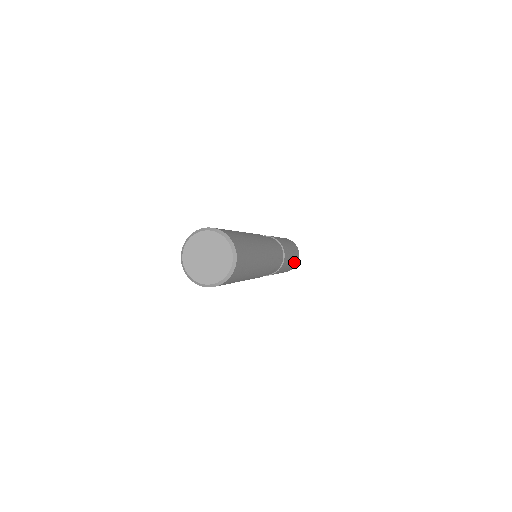
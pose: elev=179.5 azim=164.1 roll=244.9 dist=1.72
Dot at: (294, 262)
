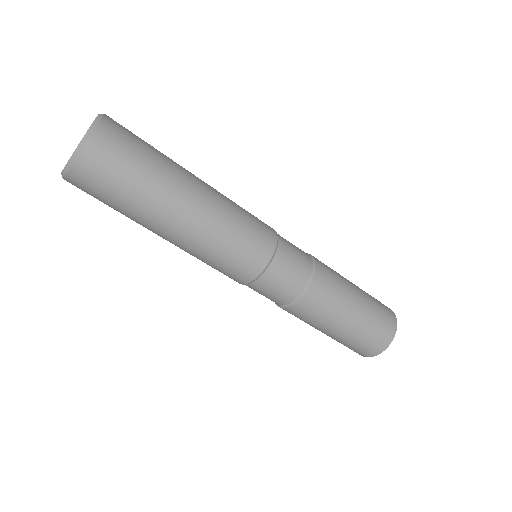
Dot at: (375, 318)
